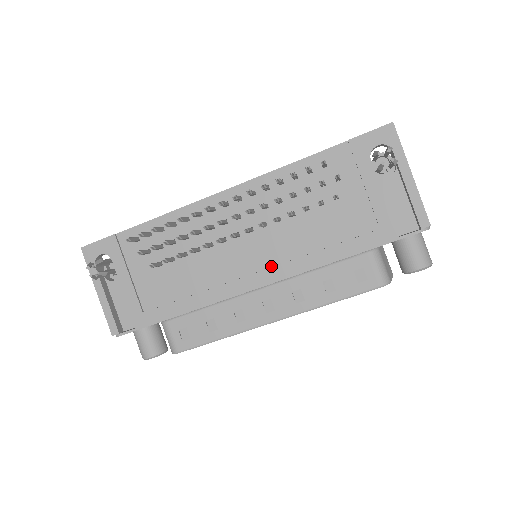
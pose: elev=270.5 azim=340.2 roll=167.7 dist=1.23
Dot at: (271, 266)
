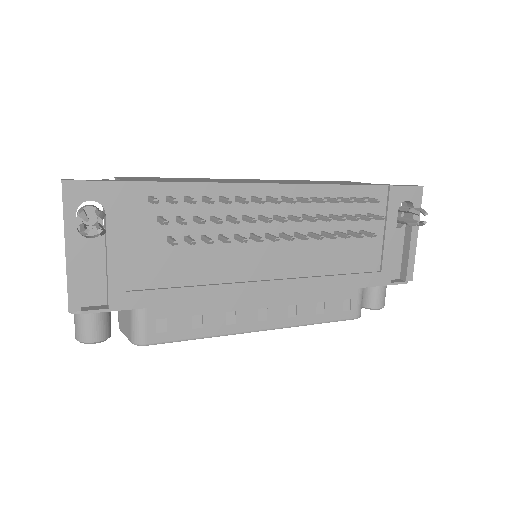
Dot at: (286, 277)
